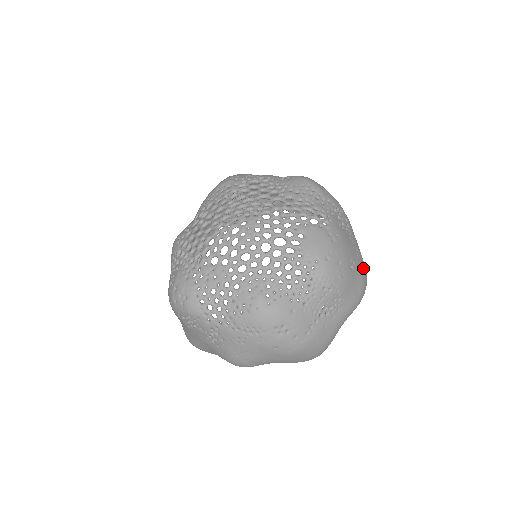
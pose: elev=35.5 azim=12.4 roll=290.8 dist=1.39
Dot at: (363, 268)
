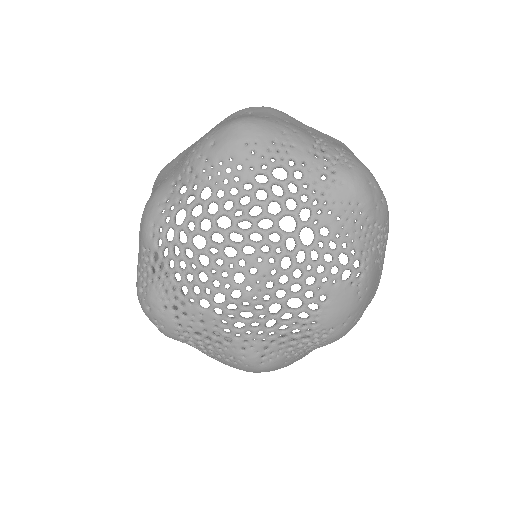
Dot at: (378, 285)
